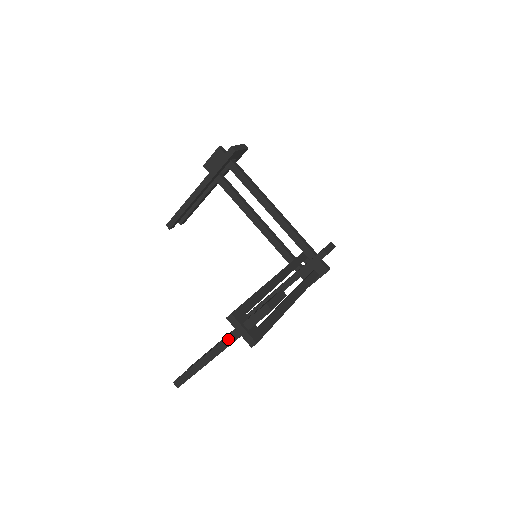
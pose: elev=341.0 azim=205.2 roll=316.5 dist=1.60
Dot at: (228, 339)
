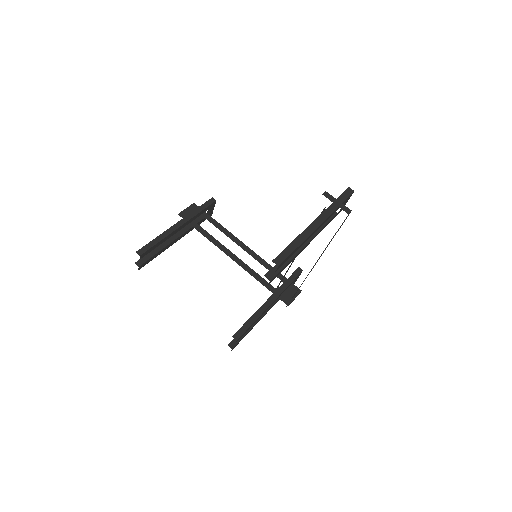
Dot at: (325, 213)
